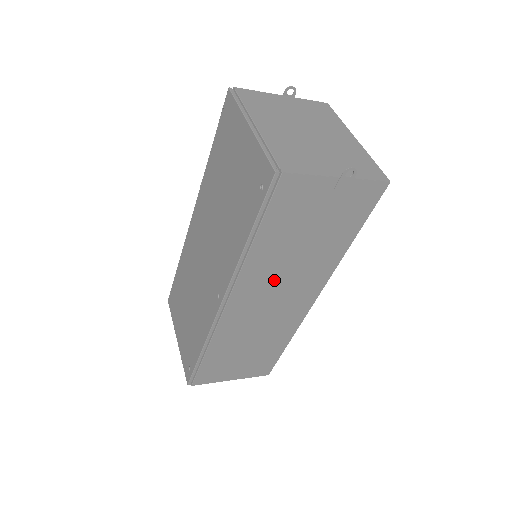
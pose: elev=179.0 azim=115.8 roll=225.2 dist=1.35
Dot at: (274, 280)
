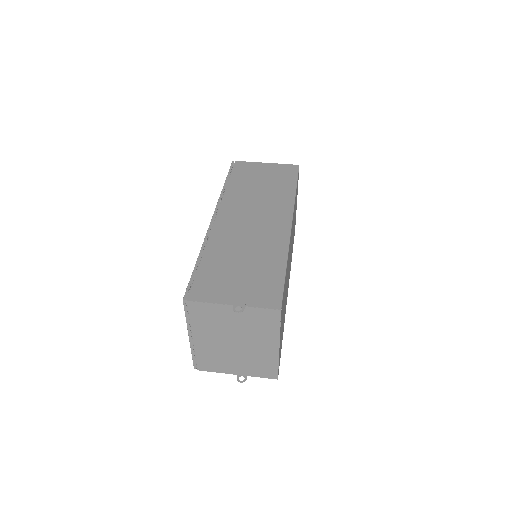
Dot at: occluded
